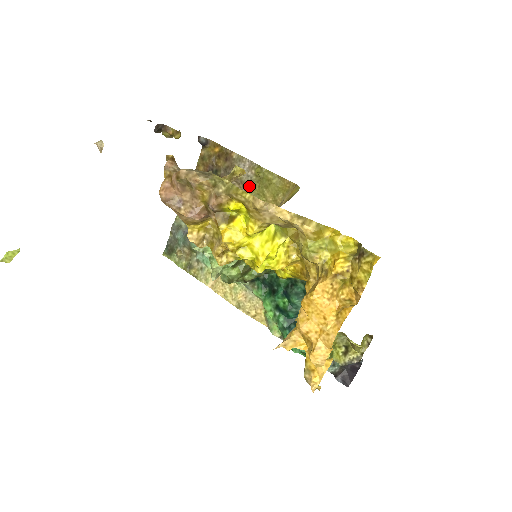
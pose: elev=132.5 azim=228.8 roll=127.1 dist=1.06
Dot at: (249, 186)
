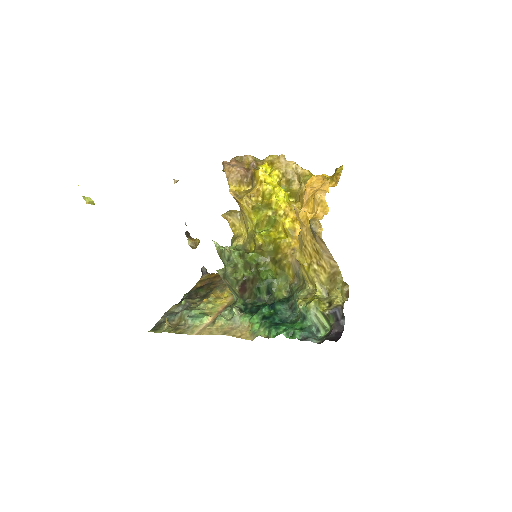
Dot at: occluded
